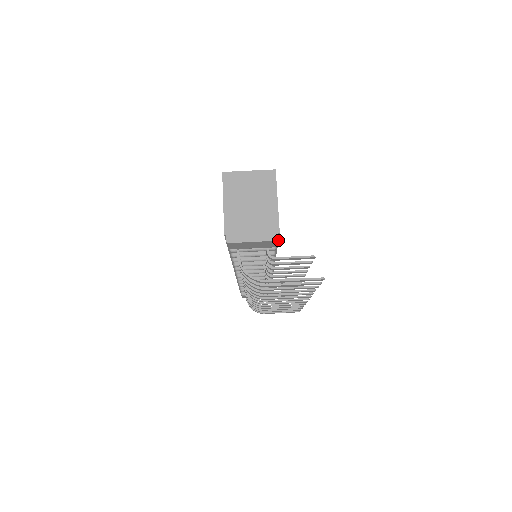
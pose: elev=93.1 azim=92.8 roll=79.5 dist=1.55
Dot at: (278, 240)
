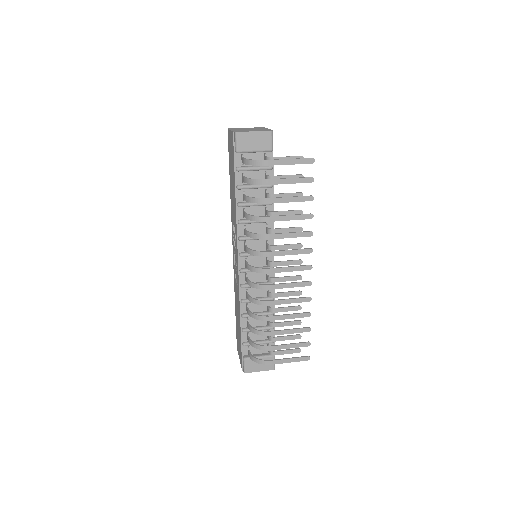
Dot at: occluded
